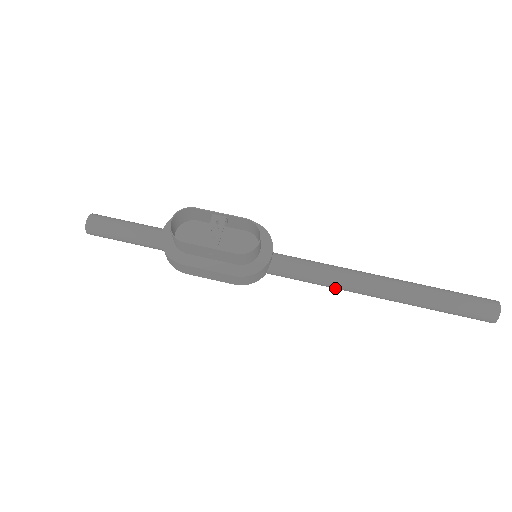
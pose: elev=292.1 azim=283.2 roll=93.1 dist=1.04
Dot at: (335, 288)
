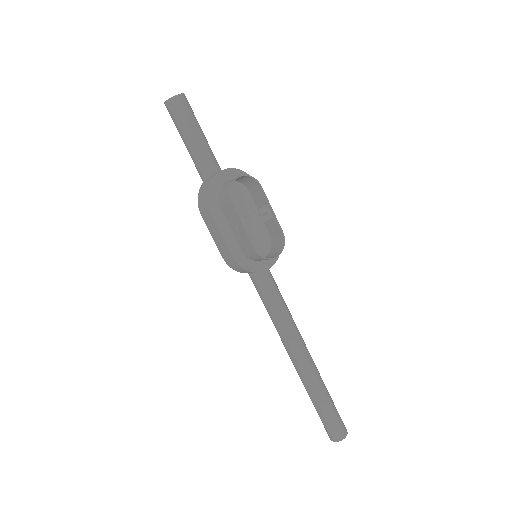
Dot at: (276, 328)
